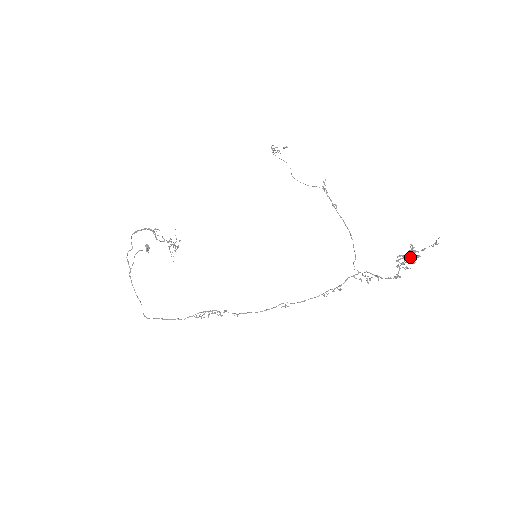
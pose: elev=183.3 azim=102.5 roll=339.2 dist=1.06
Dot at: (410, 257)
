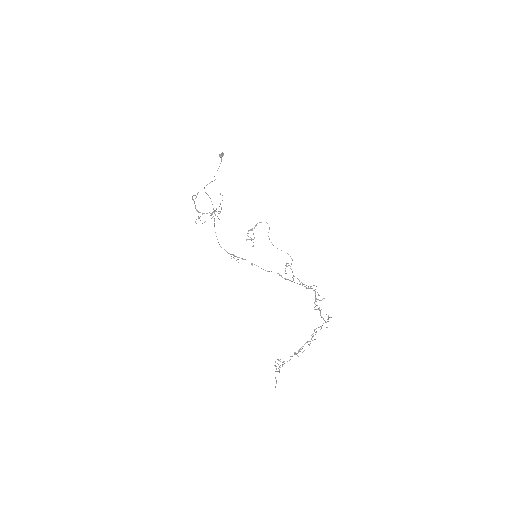
Dot at: occluded
